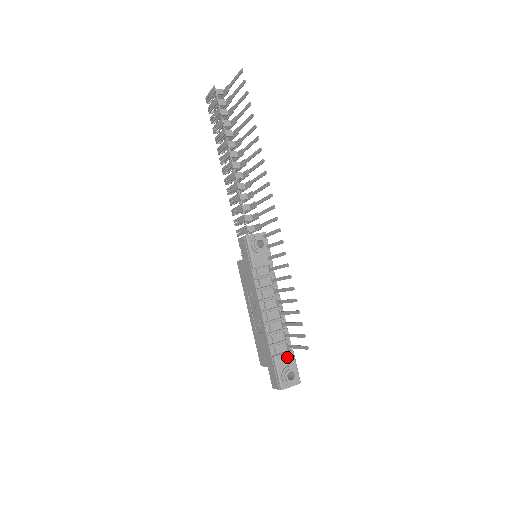
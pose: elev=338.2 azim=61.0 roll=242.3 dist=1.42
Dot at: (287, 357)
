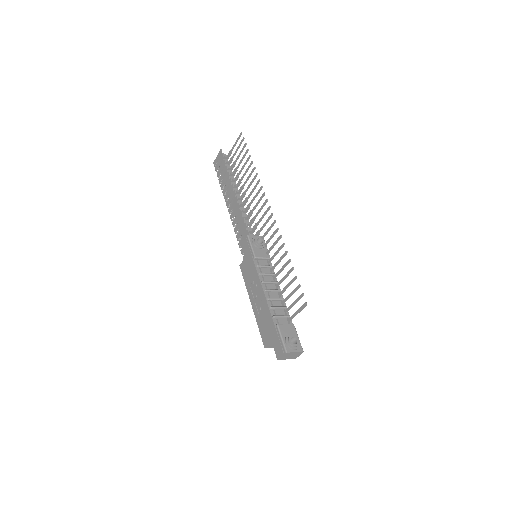
Dot at: (289, 327)
